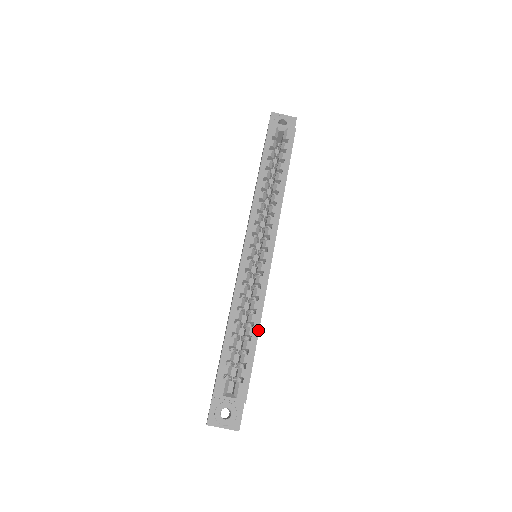
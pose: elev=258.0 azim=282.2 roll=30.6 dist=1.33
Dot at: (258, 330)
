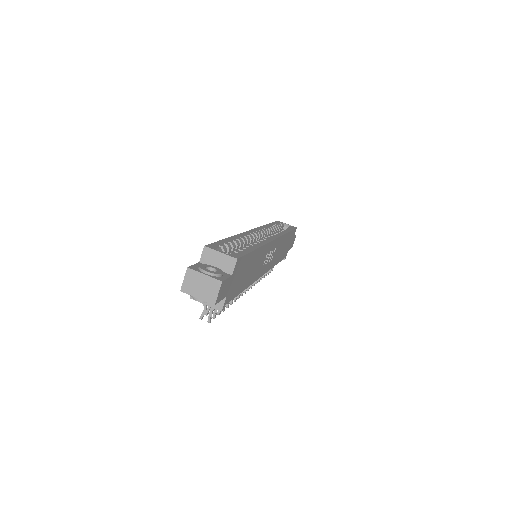
Dot at: (257, 248)
